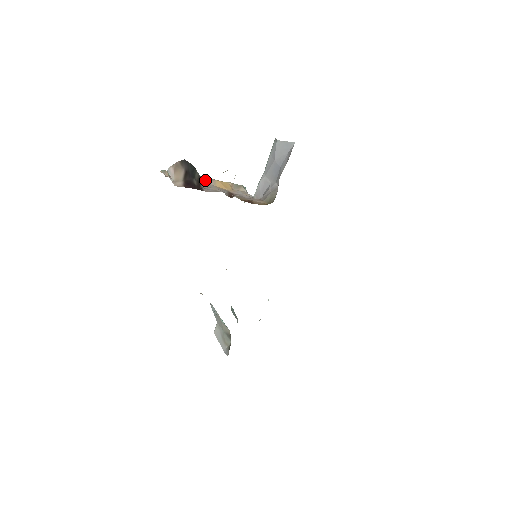
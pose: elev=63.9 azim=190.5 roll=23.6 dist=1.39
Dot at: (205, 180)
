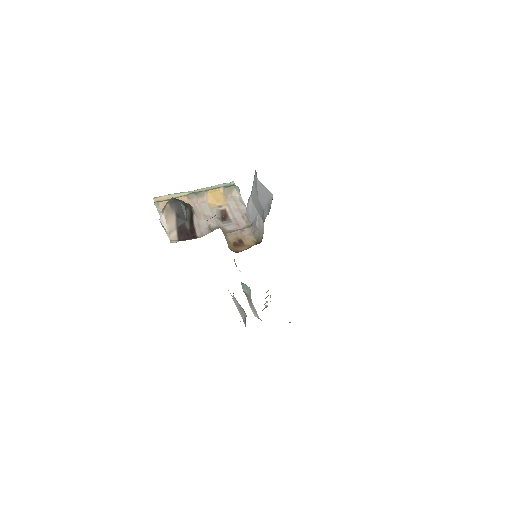
Dot at: (197, 198)
